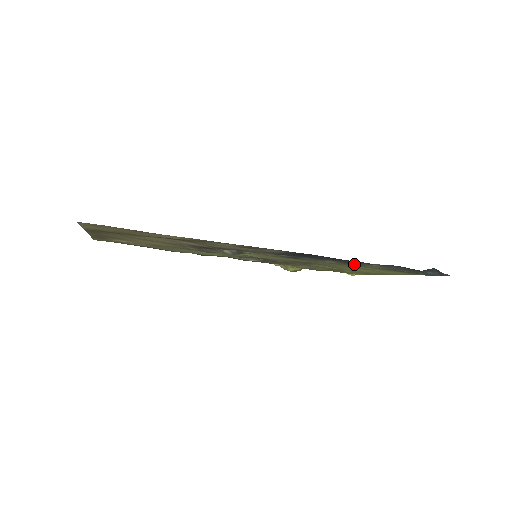
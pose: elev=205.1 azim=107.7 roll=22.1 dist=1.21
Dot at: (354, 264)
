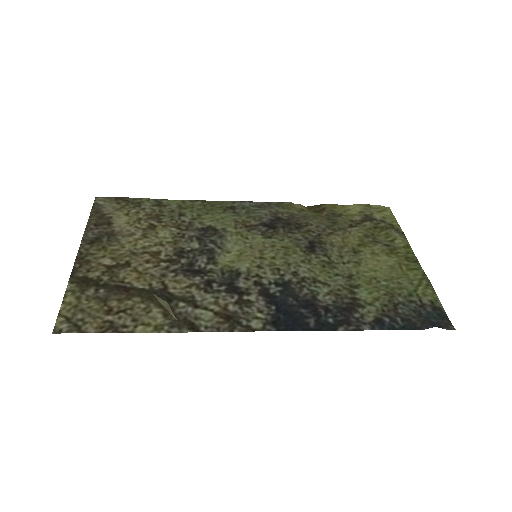
Dot at: (351, 305)
